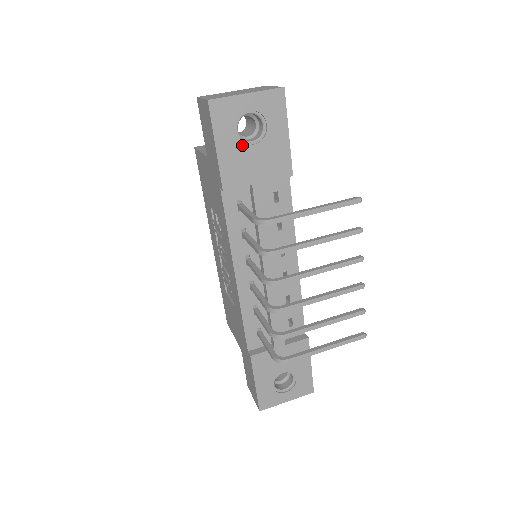
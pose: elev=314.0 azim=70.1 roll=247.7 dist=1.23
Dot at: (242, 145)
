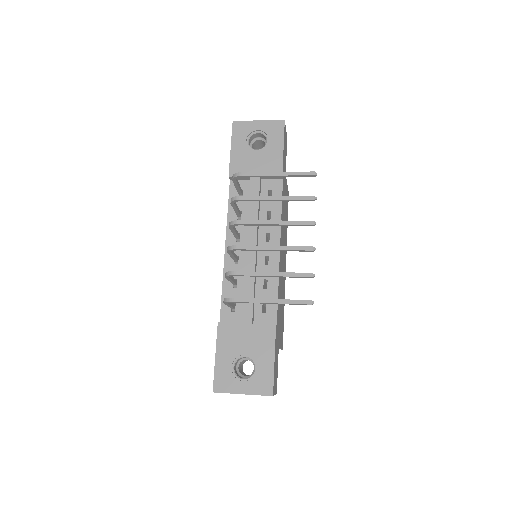
Dot at: (249, 150)
